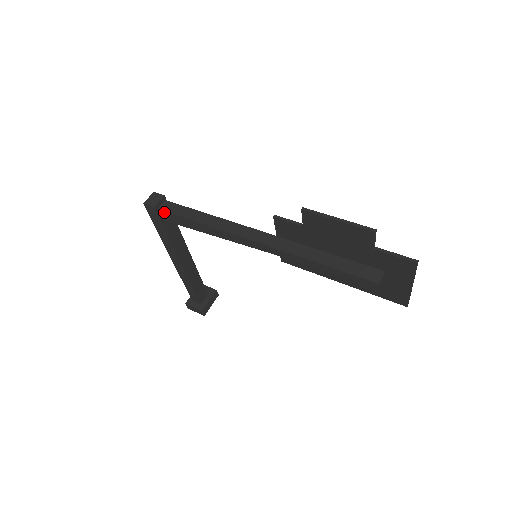
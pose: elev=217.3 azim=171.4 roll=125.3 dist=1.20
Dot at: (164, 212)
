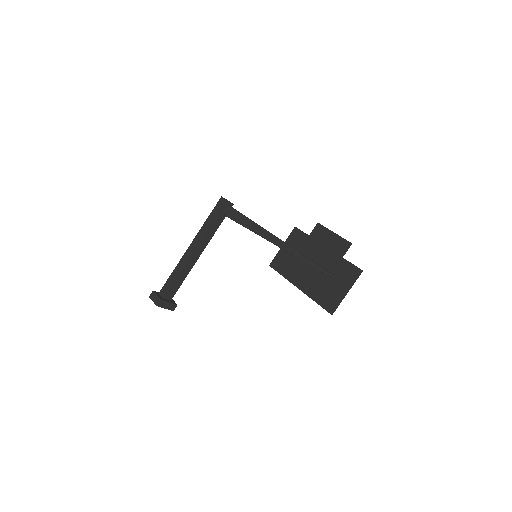
Dot at: (228, 206)
